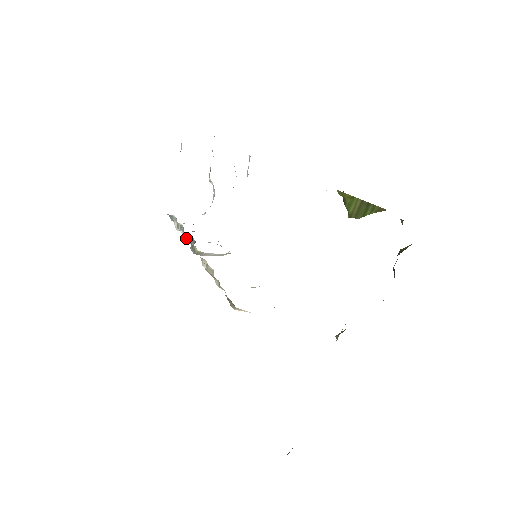
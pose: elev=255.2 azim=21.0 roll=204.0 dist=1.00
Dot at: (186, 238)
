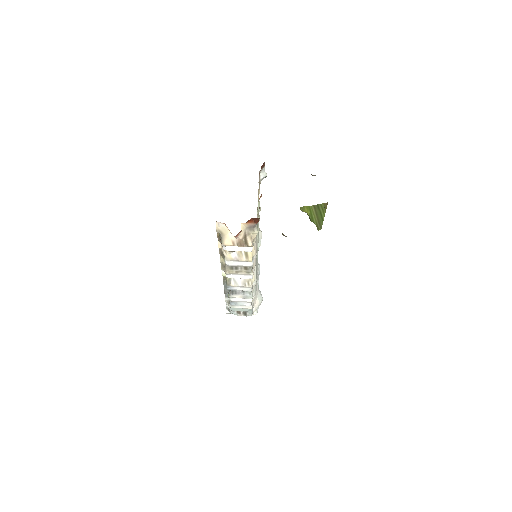
Dot at: (228, 293)
